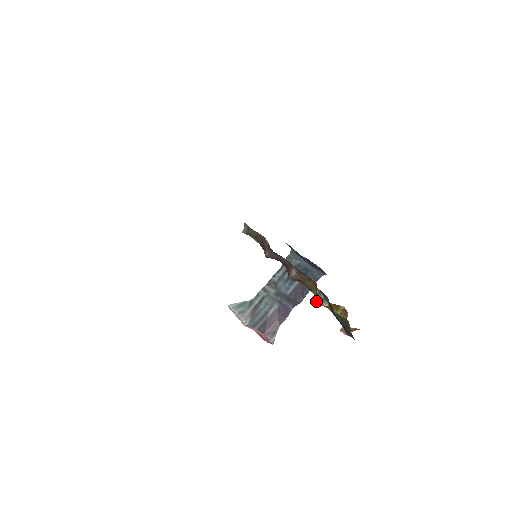
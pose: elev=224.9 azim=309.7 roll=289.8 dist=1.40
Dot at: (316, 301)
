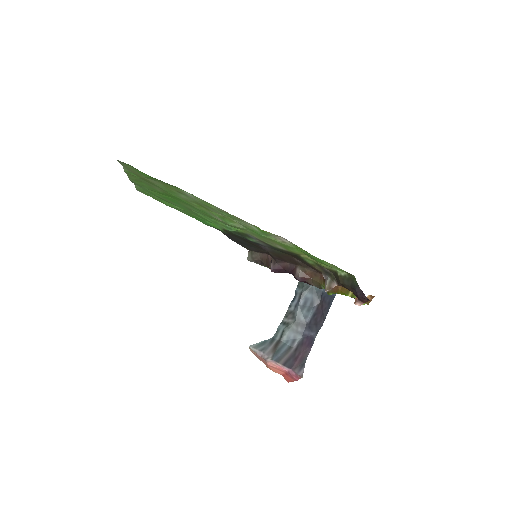
Dot at: (325, 287)
